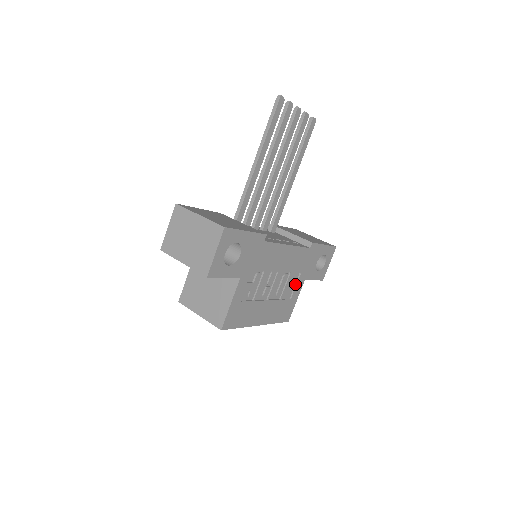
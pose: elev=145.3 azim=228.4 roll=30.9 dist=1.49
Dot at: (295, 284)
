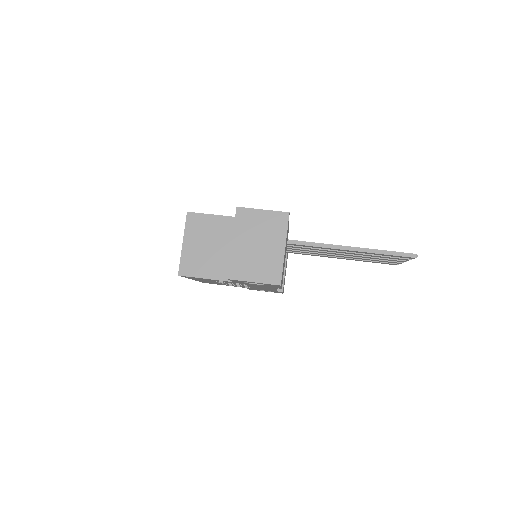
Dot at: occluded
